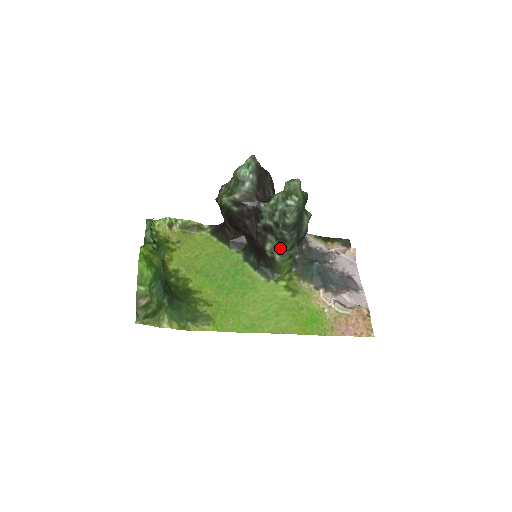
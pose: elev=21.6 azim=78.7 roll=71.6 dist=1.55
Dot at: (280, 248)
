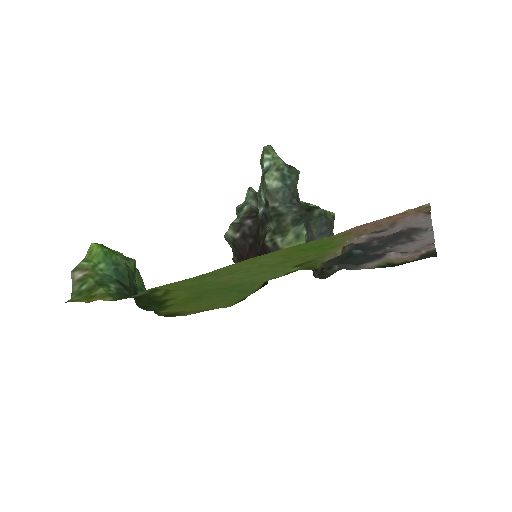
Dot at: (280, 229)
